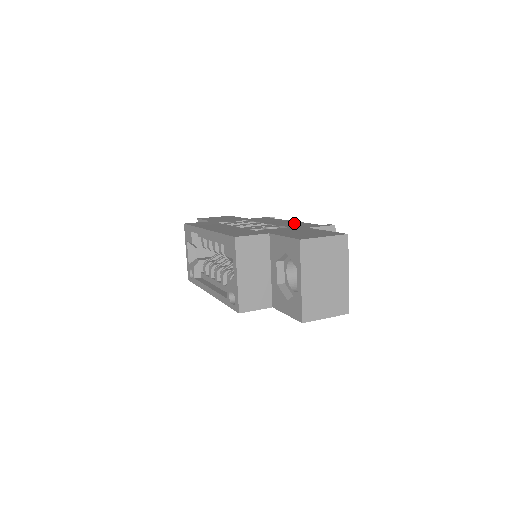
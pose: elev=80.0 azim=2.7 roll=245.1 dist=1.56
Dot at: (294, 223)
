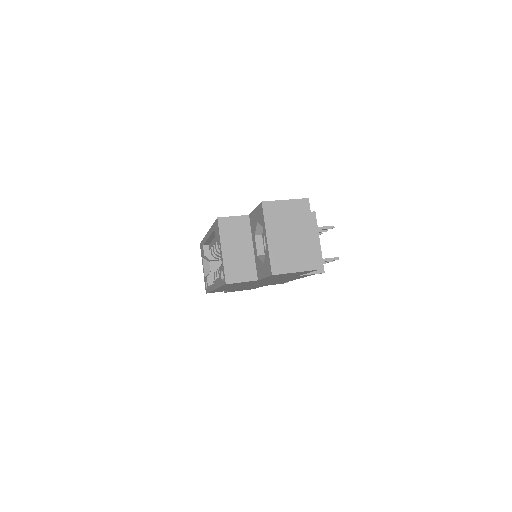
Dot at: occluded
